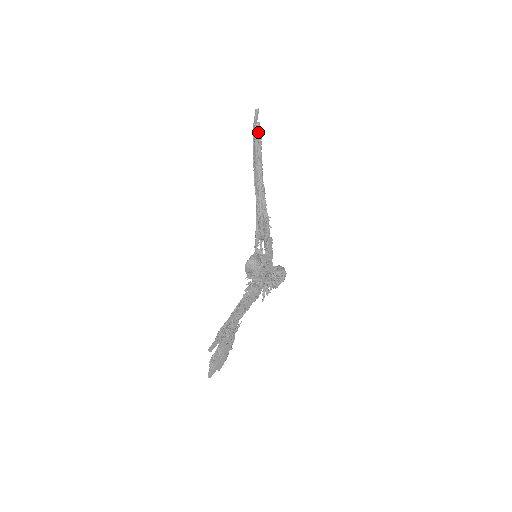
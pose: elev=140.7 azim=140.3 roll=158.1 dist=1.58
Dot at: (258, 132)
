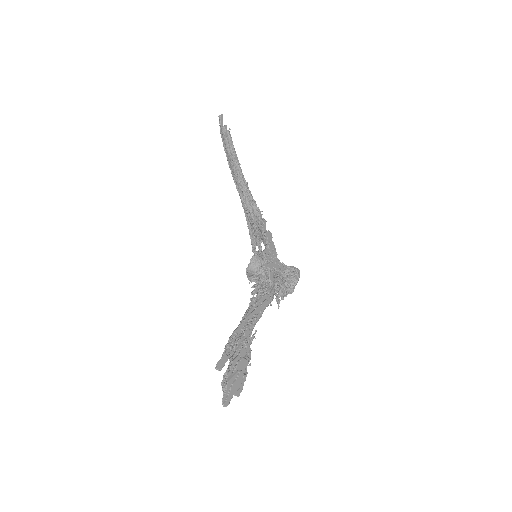
Dot at: (226, 134)
